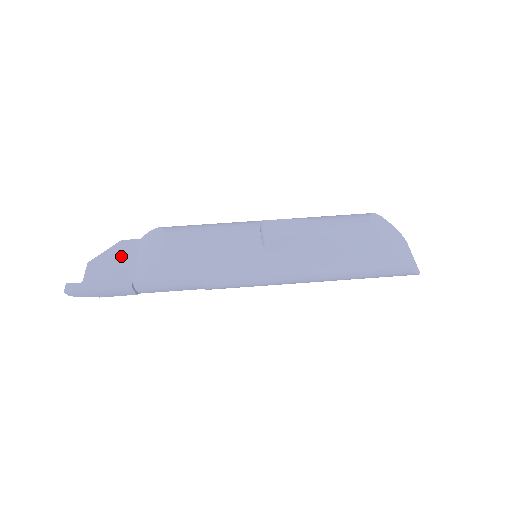
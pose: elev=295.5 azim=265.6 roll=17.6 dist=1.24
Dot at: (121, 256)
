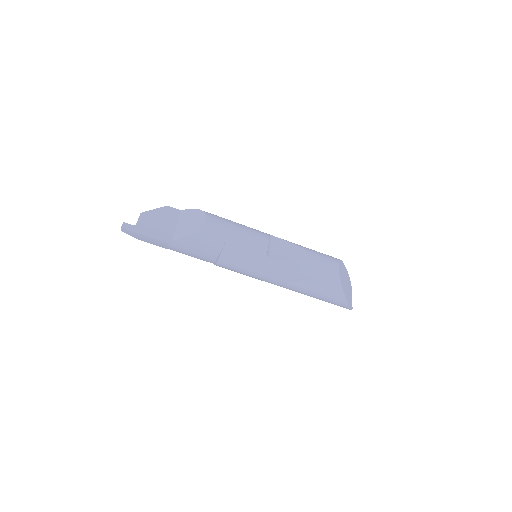
Dot at: (165, 218)
